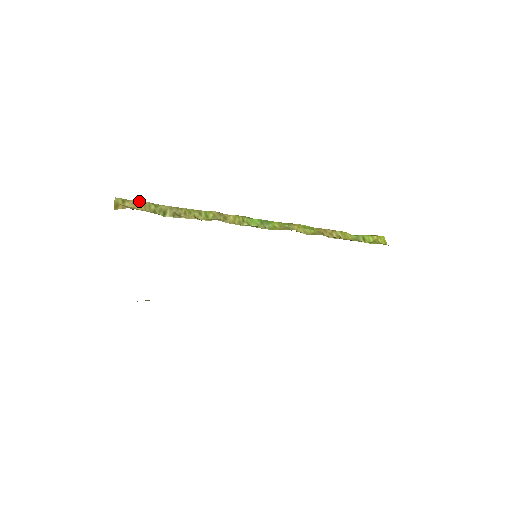
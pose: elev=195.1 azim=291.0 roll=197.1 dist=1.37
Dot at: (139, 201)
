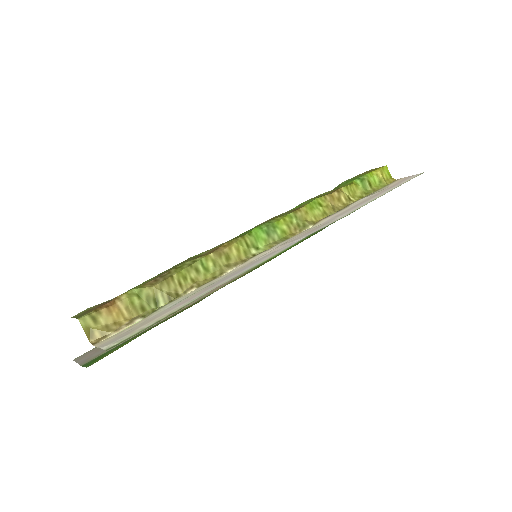
Dot at: (114, 304)
